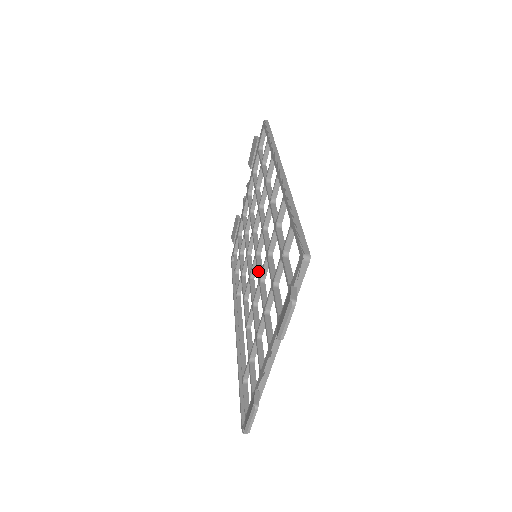
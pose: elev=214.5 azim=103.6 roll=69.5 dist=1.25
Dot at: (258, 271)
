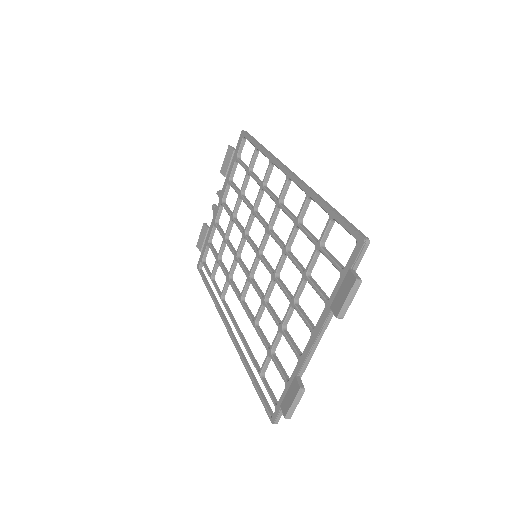
Dot at: (269, 268)
